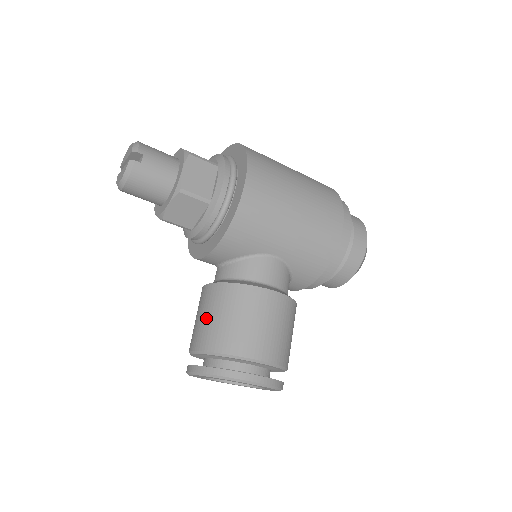
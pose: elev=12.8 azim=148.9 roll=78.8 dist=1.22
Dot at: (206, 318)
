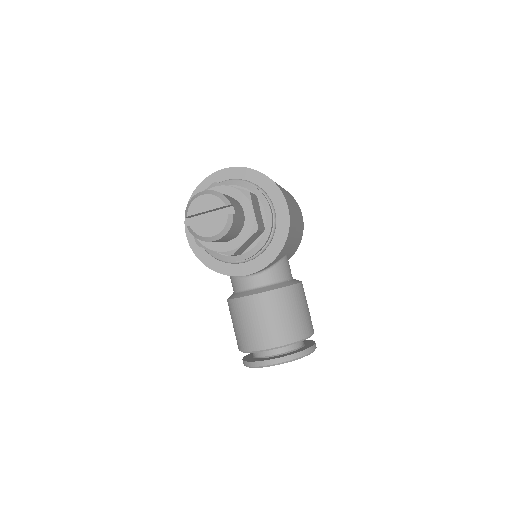
Dot at: (272, 321)
